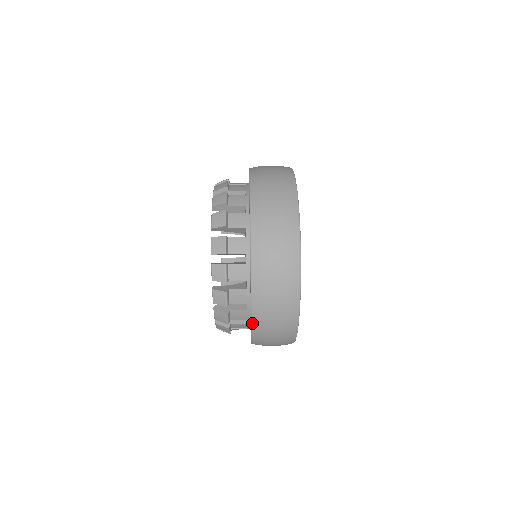
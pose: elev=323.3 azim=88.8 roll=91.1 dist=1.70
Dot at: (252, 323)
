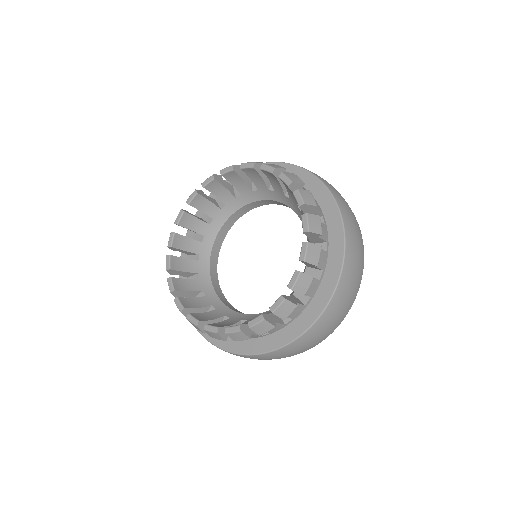
Dot at: (337, 288)
